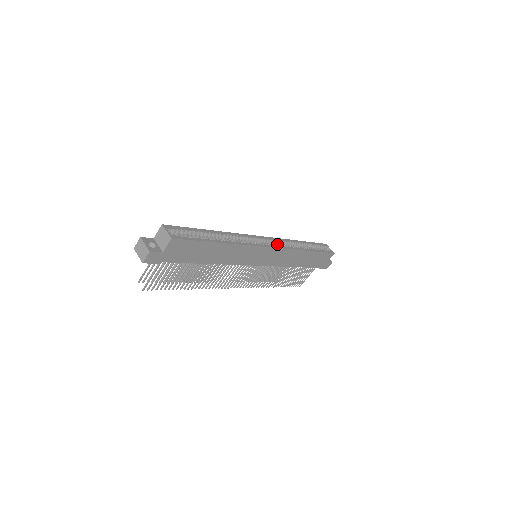
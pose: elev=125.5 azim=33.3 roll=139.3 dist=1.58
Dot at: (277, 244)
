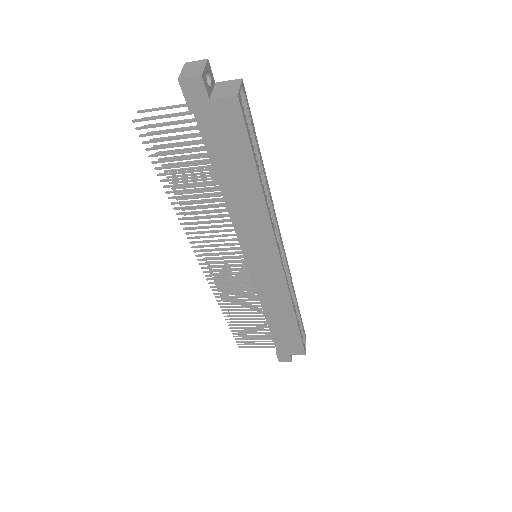
Dot at: occluded
